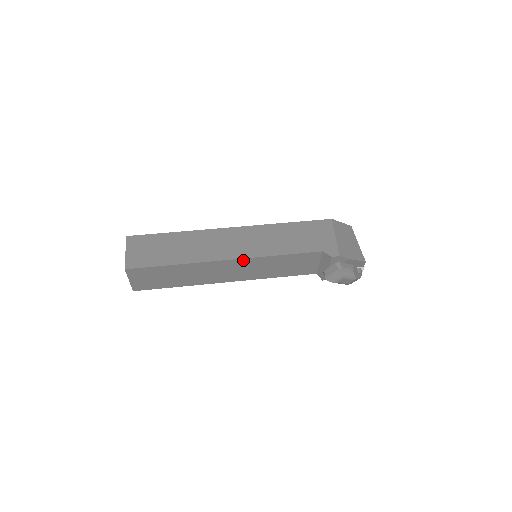
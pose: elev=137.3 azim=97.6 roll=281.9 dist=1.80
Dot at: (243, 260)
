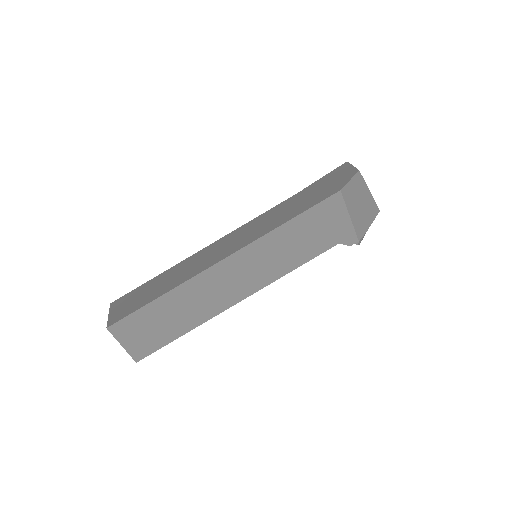
Dot at: (254, 291)
